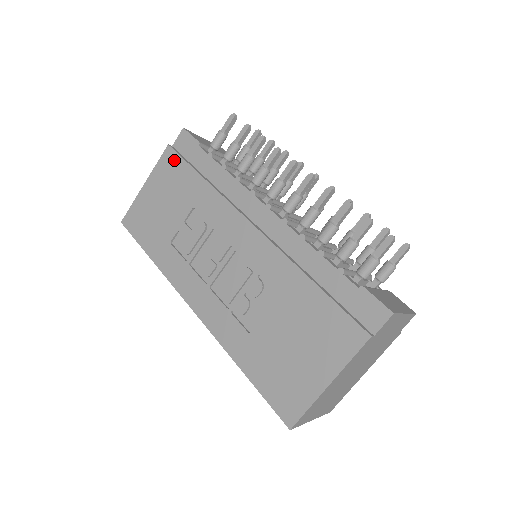
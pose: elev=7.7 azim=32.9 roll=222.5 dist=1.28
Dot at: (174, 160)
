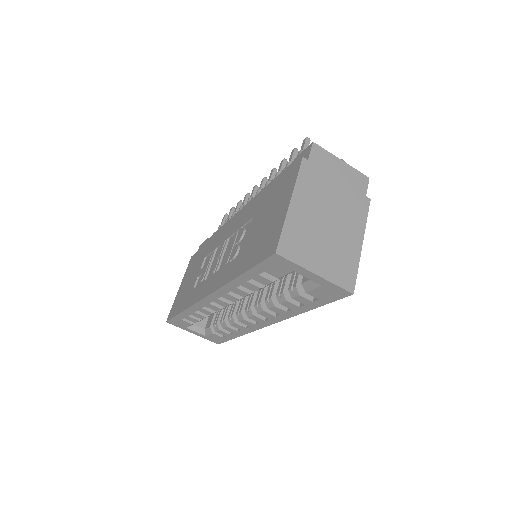
Dot at: (194, 257)
